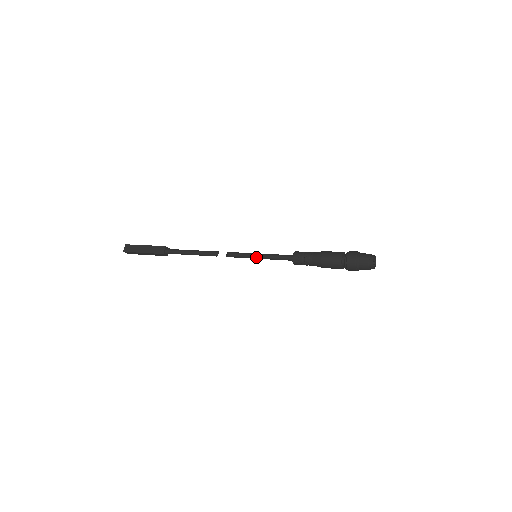
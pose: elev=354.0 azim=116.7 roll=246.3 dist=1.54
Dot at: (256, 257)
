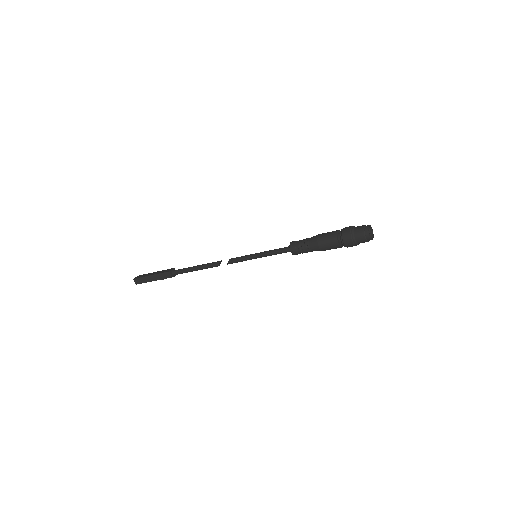
Dot at: (256, 255)
